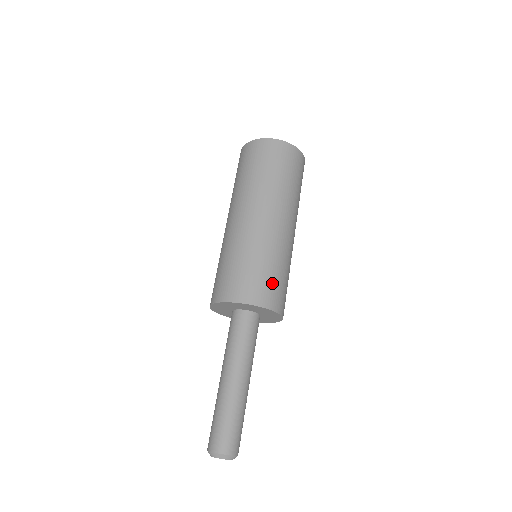
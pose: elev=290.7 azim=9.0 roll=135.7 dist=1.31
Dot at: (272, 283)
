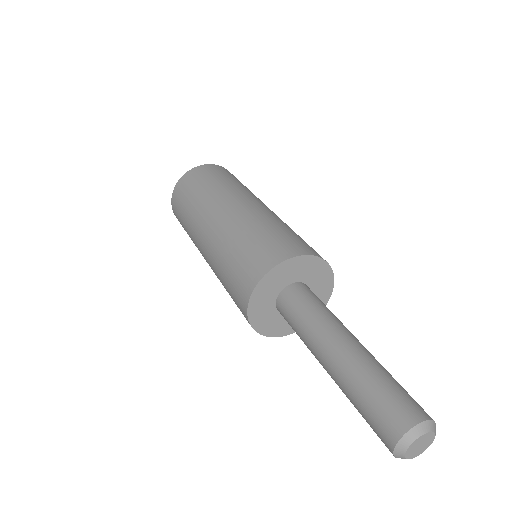
Dot at: (277, 239)
